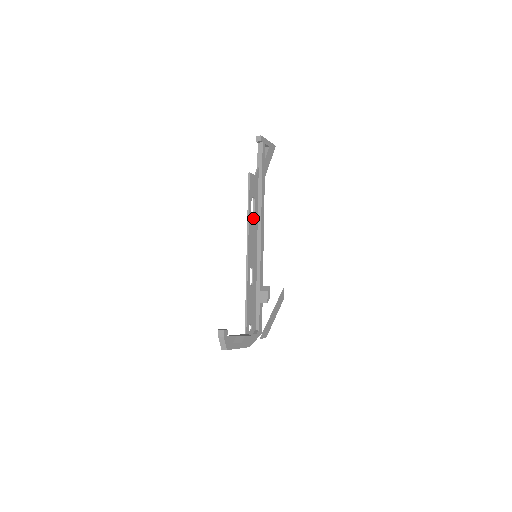
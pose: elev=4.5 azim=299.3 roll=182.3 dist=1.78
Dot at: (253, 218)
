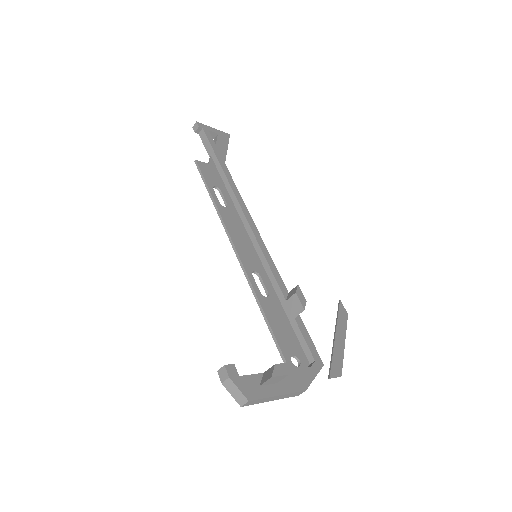
Dot at: (227, 210)
